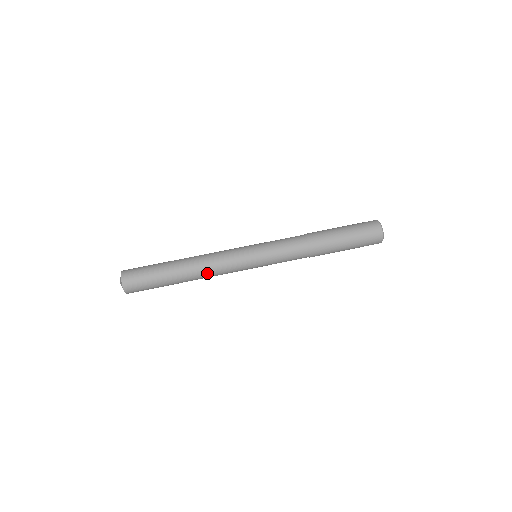
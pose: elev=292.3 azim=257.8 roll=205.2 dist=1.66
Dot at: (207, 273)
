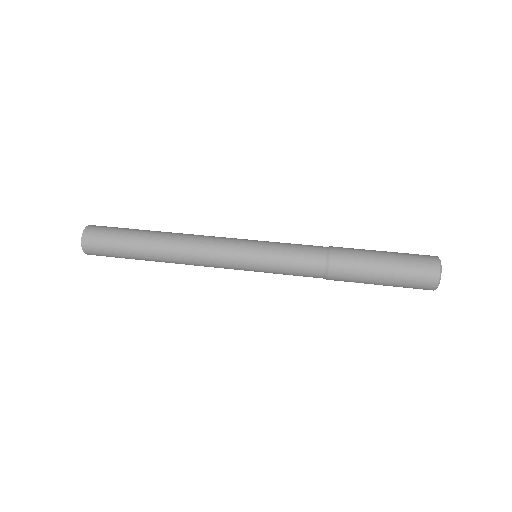
Dot at: (185, 249)
